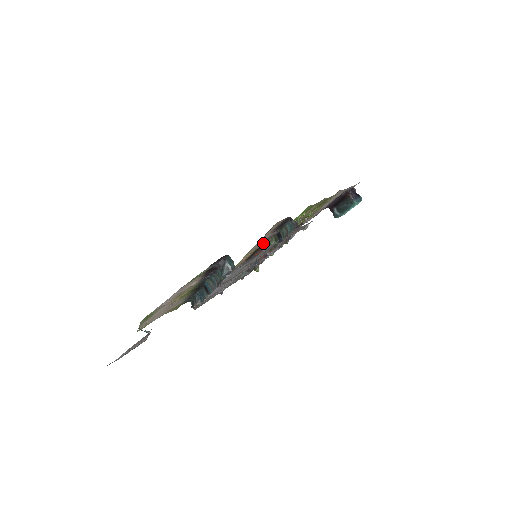
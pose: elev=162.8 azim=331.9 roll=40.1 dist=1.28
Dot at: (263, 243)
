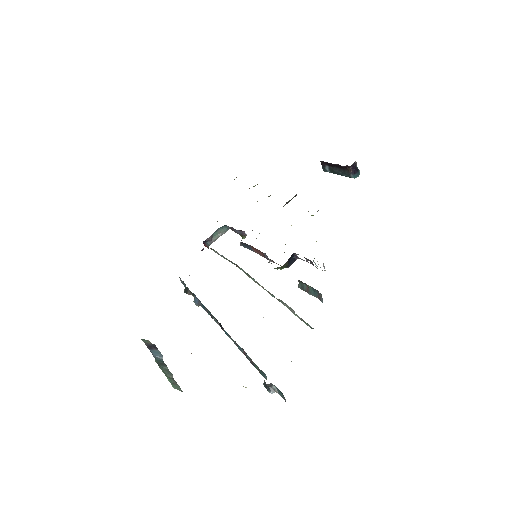
Dot at: occluded
